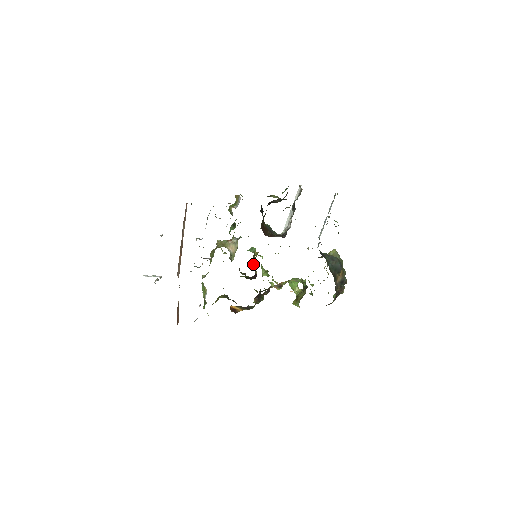
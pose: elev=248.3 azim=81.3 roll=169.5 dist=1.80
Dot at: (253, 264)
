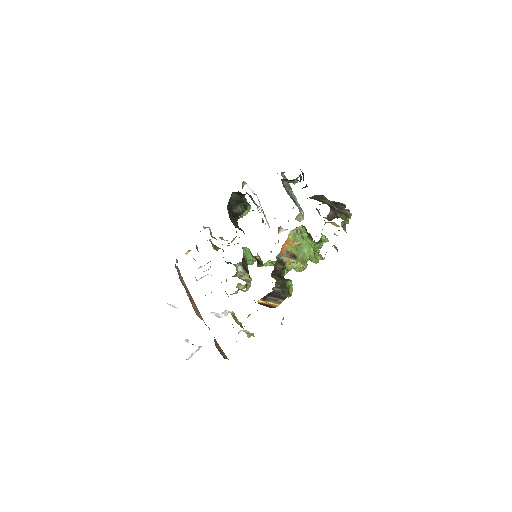
Dot at: (258, 263)
